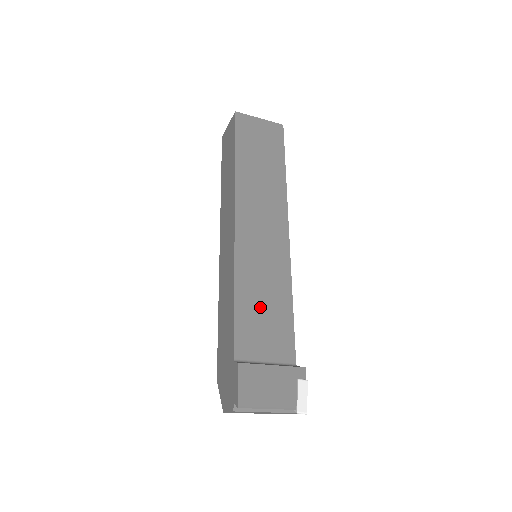
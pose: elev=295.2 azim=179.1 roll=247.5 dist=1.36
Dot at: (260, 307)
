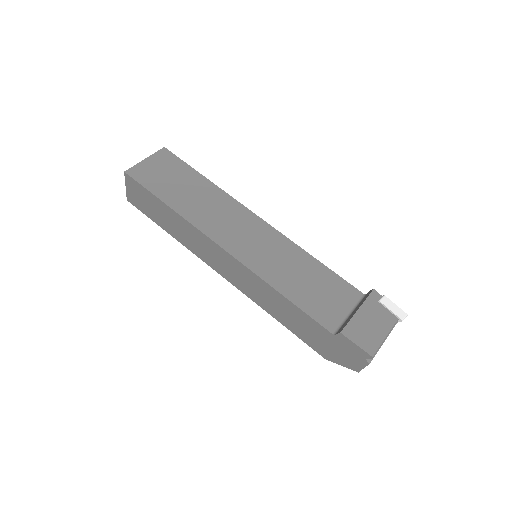
Dot at: (305, 285)
